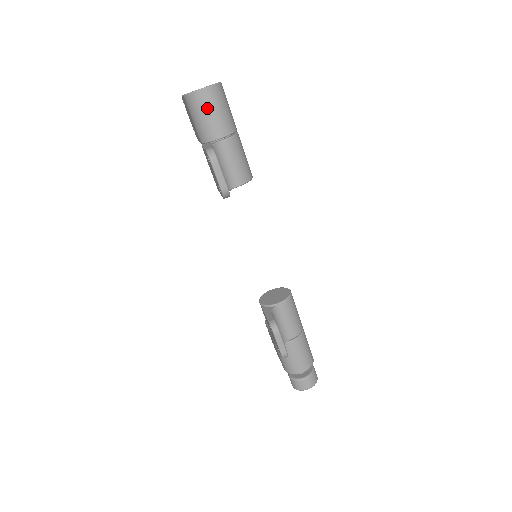
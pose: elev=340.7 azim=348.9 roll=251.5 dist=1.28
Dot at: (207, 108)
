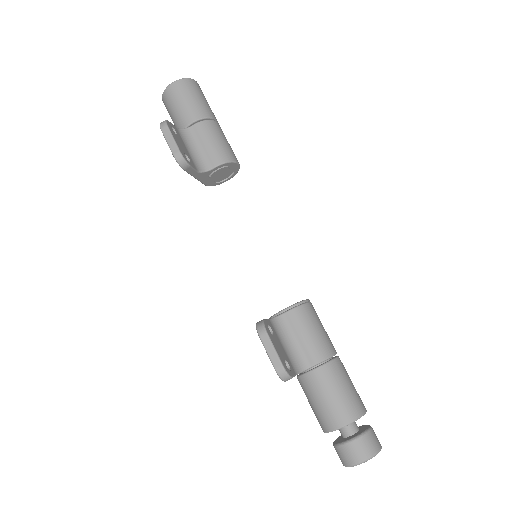
Dot at: (176, 99)
